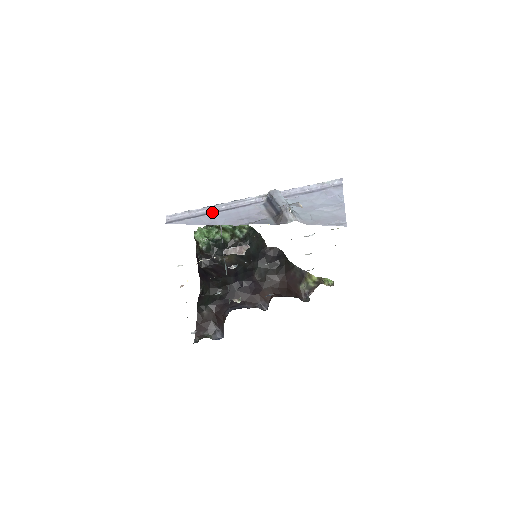
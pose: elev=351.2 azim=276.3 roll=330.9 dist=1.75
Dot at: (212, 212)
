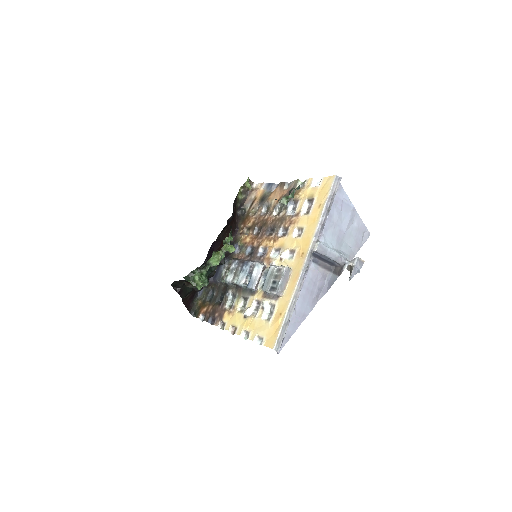
Dot at: occluded
